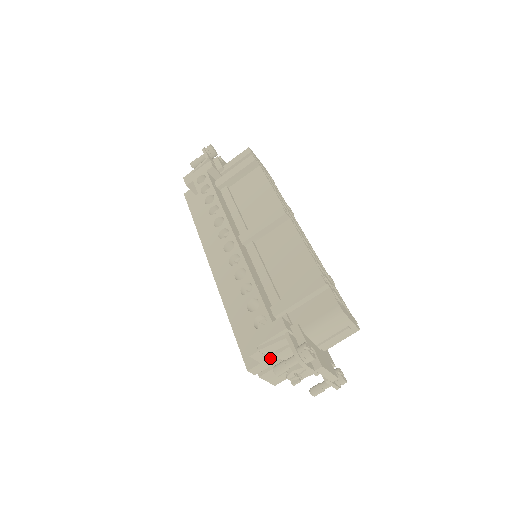
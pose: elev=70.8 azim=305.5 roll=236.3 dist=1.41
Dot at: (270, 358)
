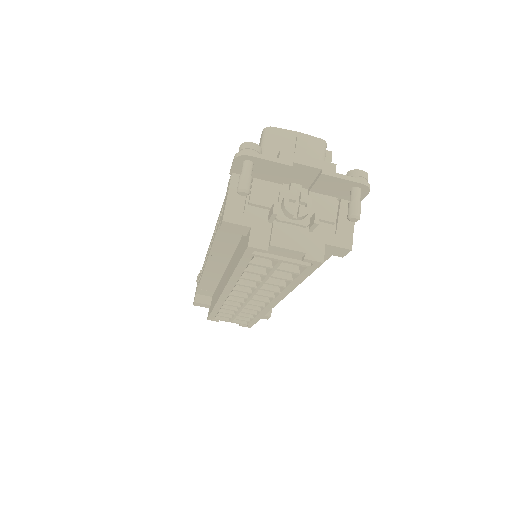
Dot at: (256, 216)
